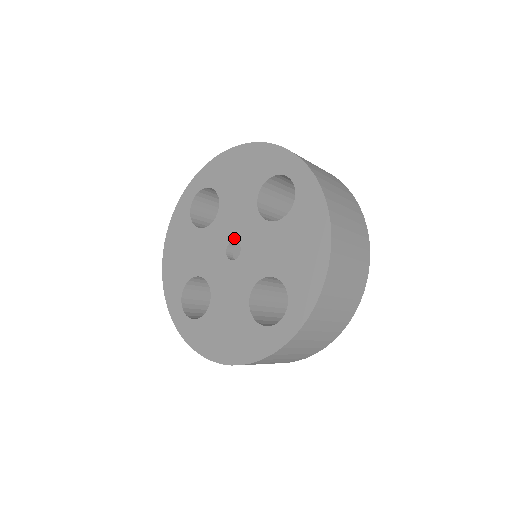
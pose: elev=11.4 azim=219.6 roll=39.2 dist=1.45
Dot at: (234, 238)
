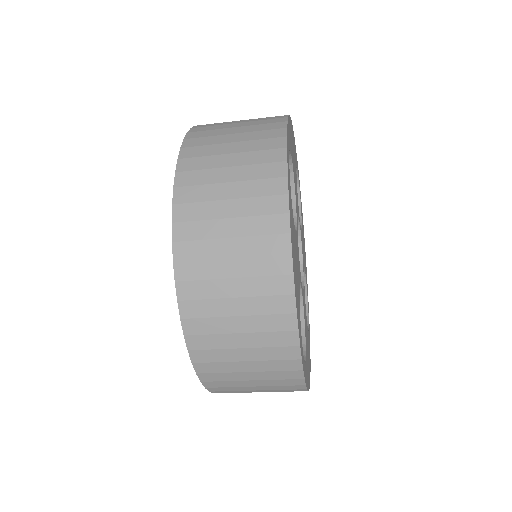
Dot at: occluded
